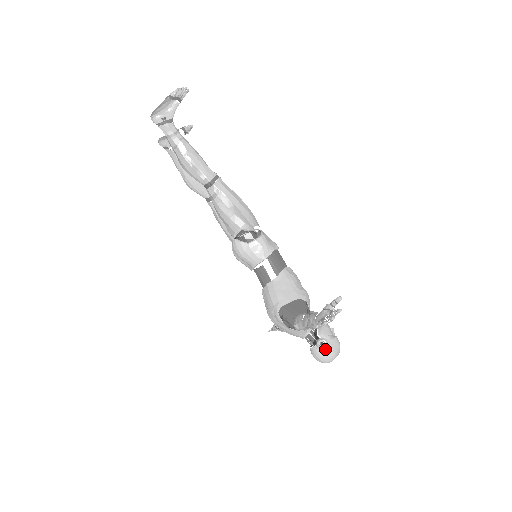
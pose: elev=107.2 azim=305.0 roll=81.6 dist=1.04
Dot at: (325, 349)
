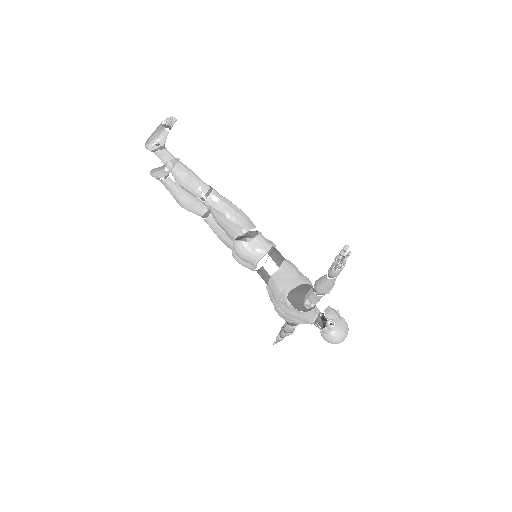
Dot at: (335, 328)
